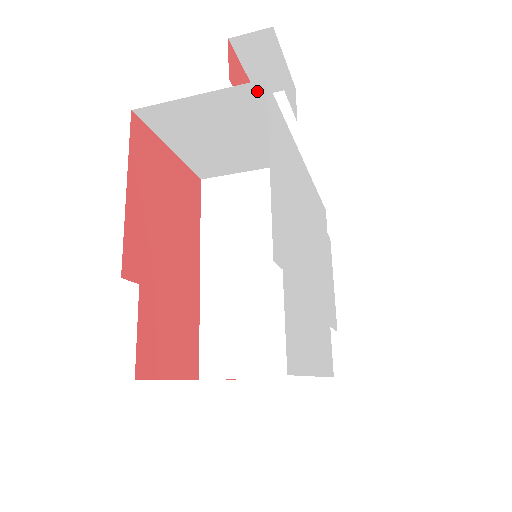
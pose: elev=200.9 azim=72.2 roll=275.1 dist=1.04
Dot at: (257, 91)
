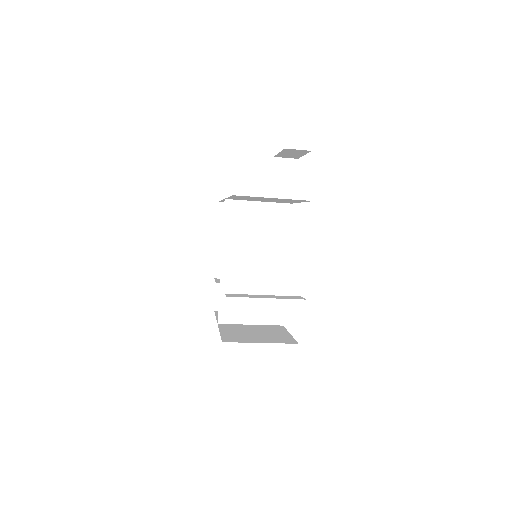
Dot at: occluded
